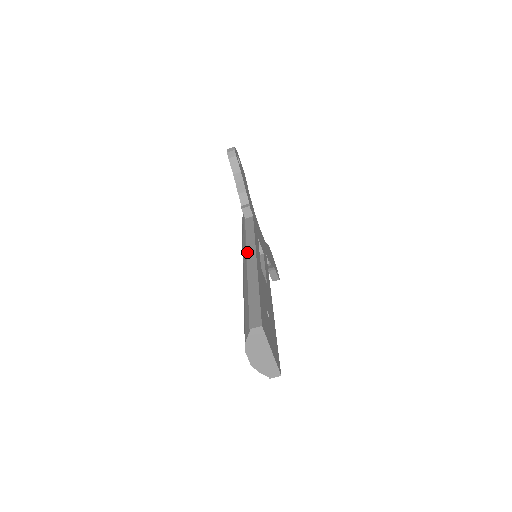
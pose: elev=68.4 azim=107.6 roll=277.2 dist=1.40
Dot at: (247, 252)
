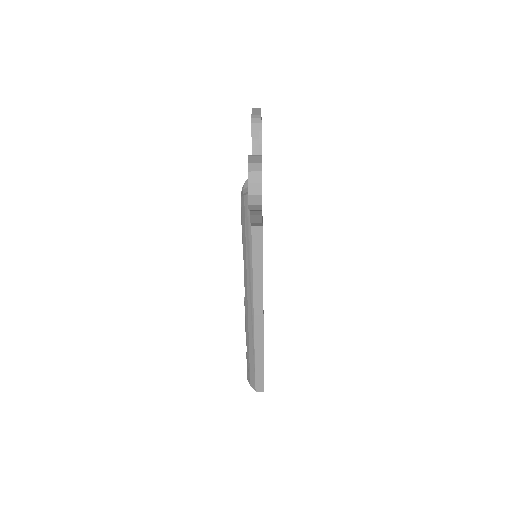
Dot at: (254, 304)
